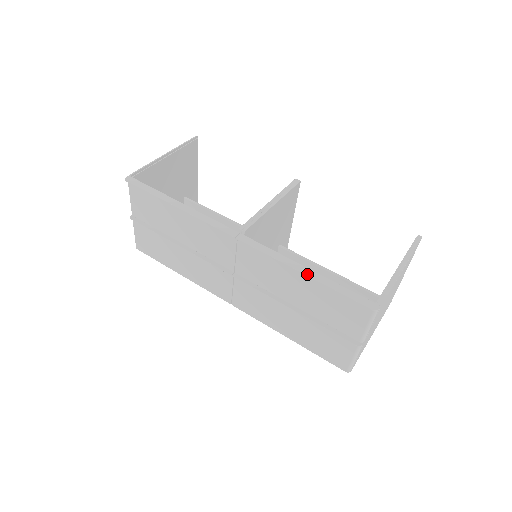
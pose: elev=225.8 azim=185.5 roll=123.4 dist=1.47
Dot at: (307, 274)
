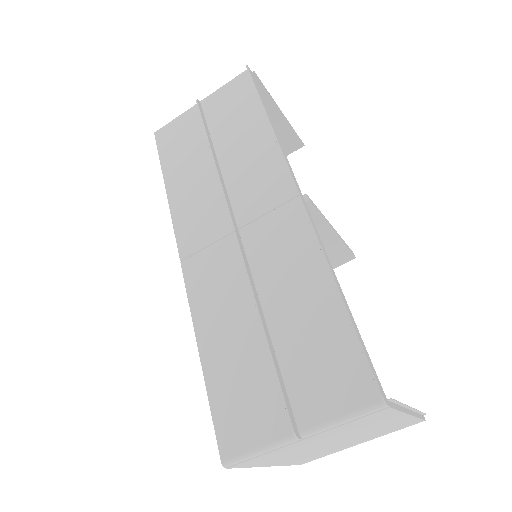
Dot at: (340, 290)
